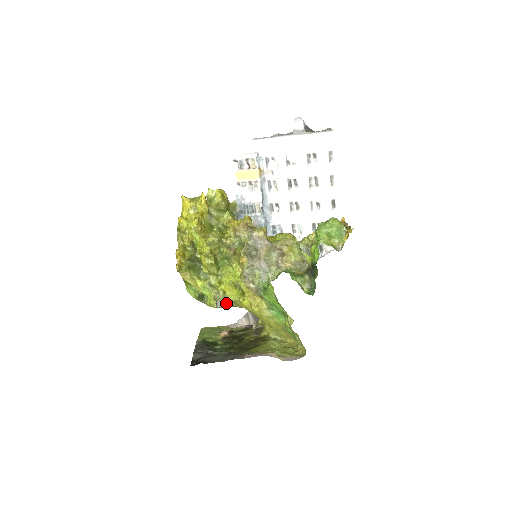
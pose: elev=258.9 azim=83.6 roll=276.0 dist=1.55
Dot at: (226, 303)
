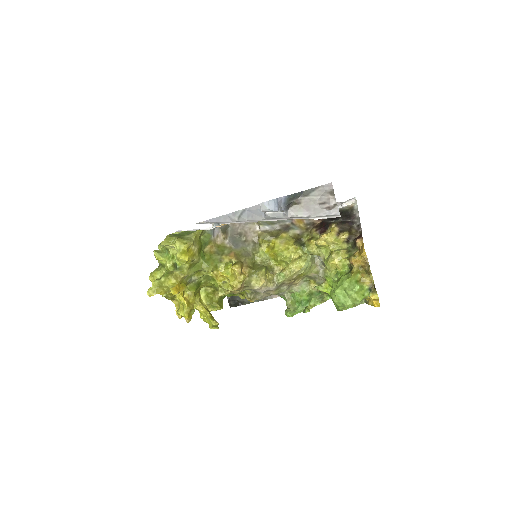
Dot at: occluded
